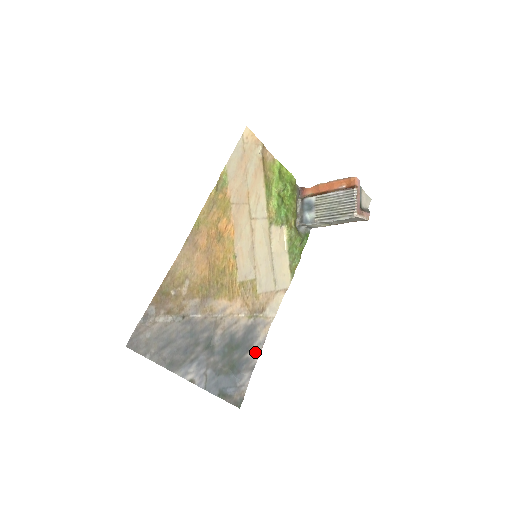
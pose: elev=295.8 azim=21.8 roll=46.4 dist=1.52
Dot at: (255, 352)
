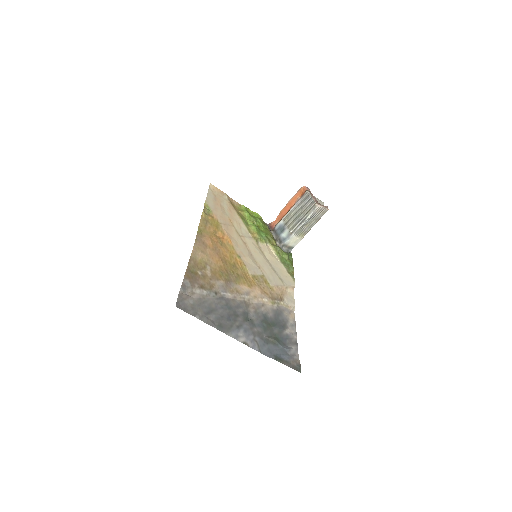
Dot at: (291, 331)
